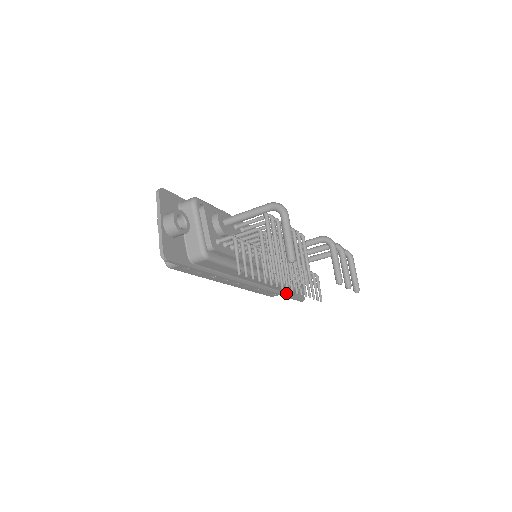
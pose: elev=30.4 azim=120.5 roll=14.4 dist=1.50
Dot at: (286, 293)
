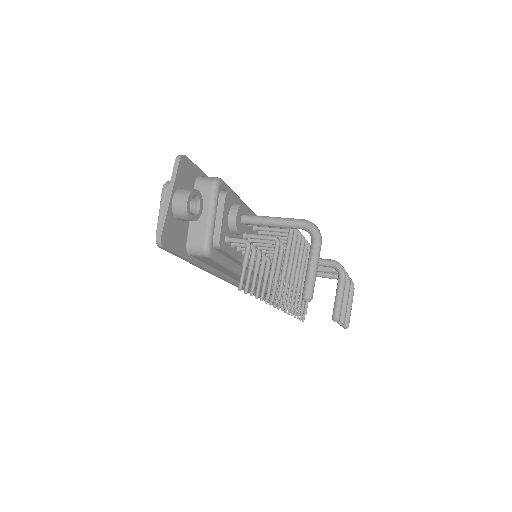
Dot at: (269, 298)
